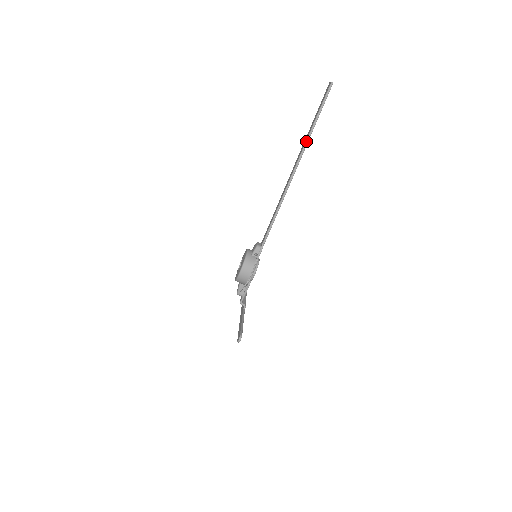
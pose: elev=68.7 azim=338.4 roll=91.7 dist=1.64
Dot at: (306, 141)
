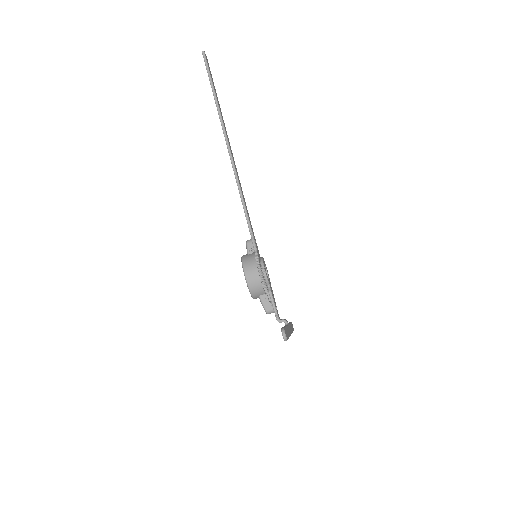
Dot at: (217, 110)
